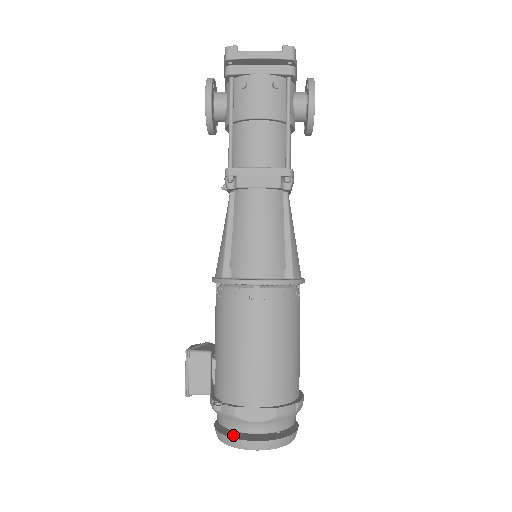
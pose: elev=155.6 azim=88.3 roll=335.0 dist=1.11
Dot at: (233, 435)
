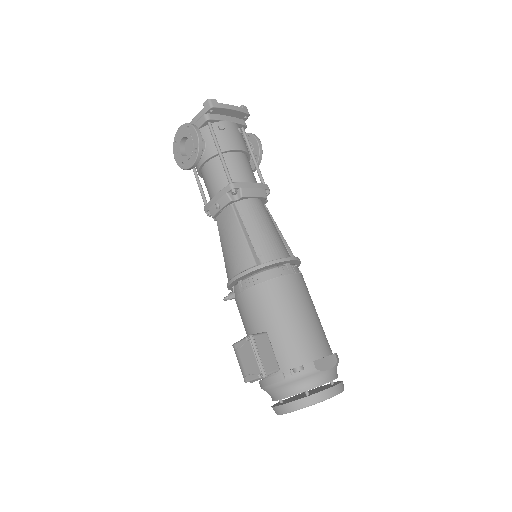
Dot at: (314, 393)
